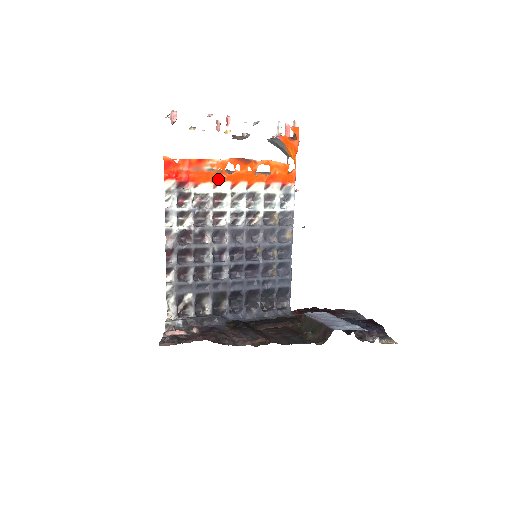
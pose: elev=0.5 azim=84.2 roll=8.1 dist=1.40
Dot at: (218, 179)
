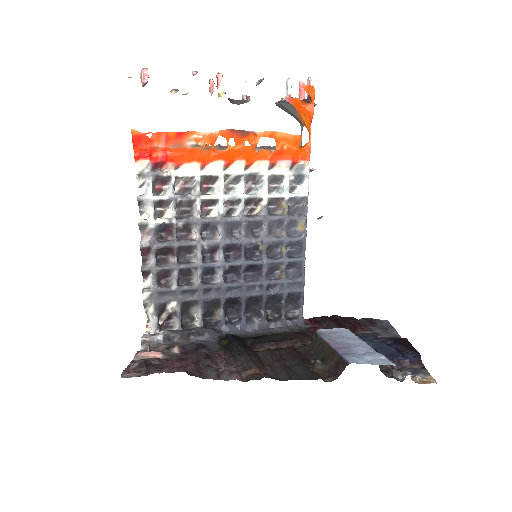
Dot at: (206, 158)
